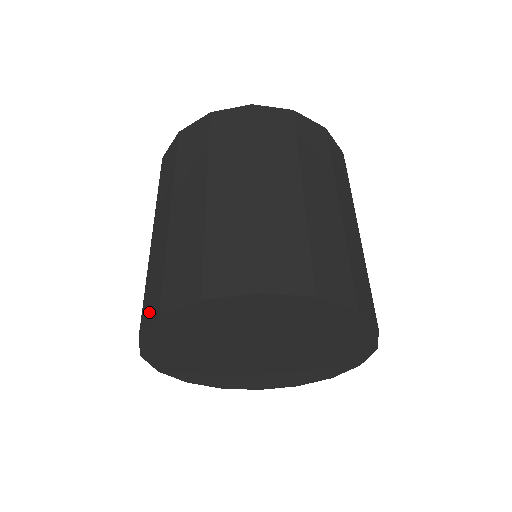
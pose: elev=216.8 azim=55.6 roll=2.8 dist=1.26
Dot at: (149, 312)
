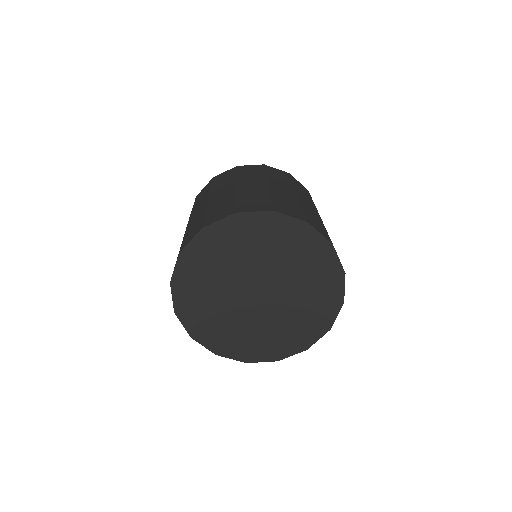
Dot at: occluded
